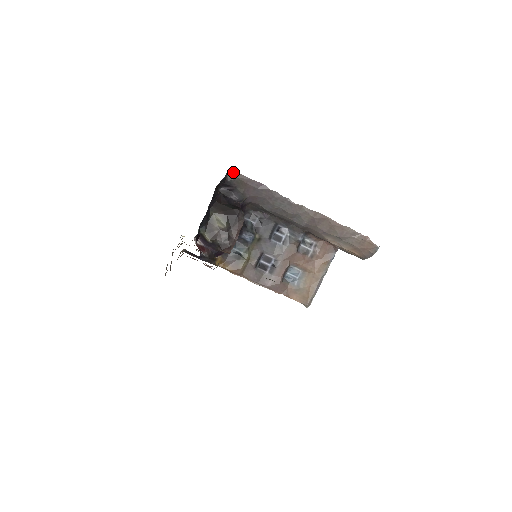
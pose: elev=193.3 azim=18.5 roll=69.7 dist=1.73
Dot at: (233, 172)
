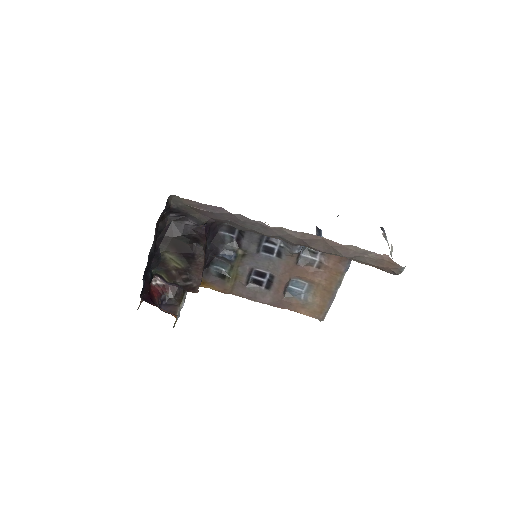
Dot at: (176, 198)
